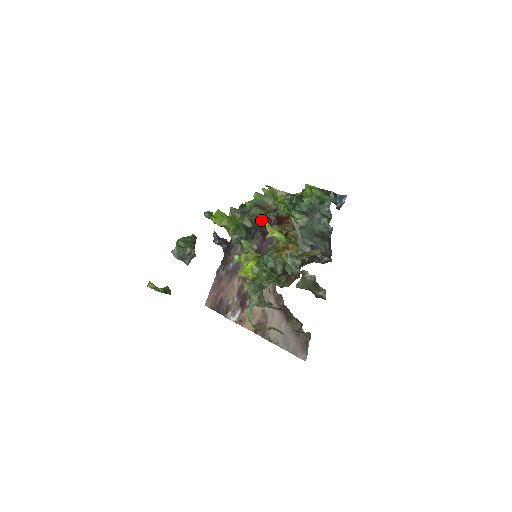
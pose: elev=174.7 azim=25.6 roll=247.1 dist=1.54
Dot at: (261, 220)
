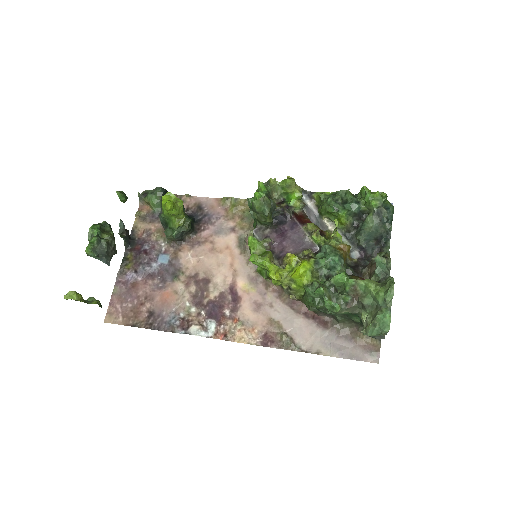
Dot at: (272, 215)
